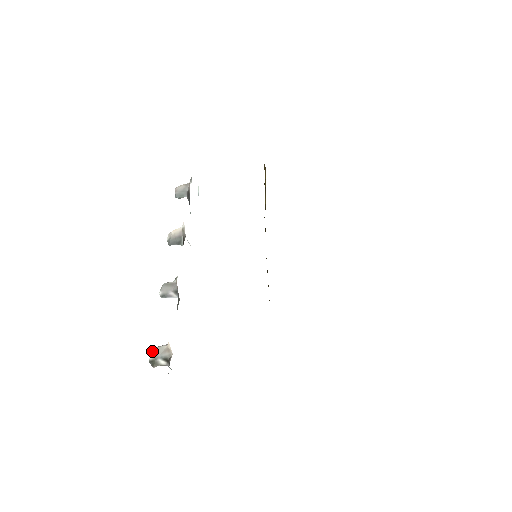
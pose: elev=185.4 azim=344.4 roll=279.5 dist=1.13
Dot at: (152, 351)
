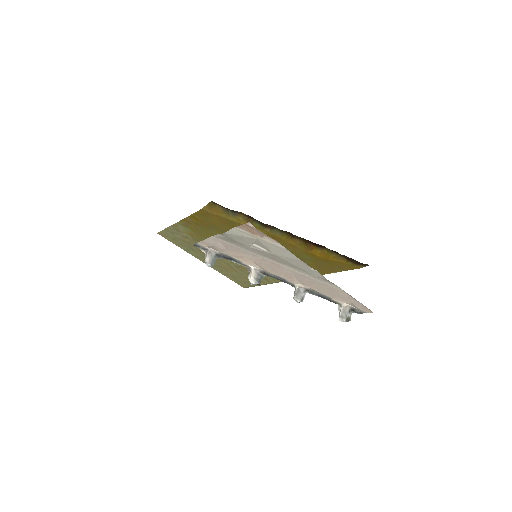
Dot at: (342, 317)
